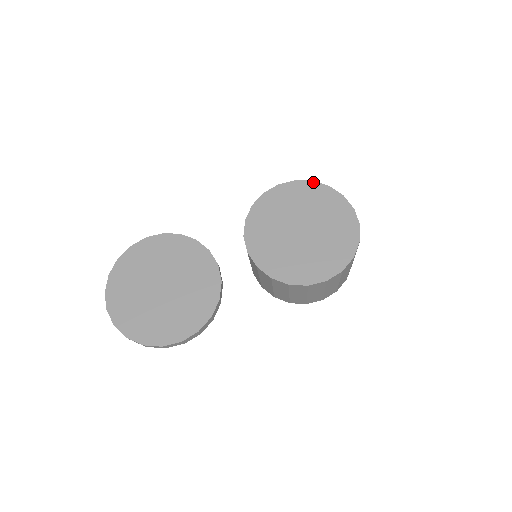
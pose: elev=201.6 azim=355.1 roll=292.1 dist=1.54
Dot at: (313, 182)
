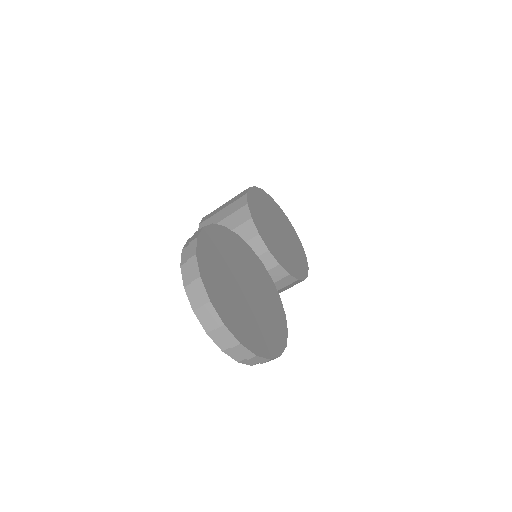
Dot at: (263, 190)
